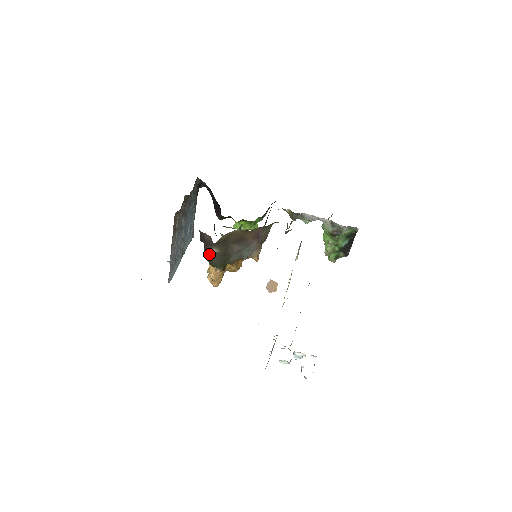
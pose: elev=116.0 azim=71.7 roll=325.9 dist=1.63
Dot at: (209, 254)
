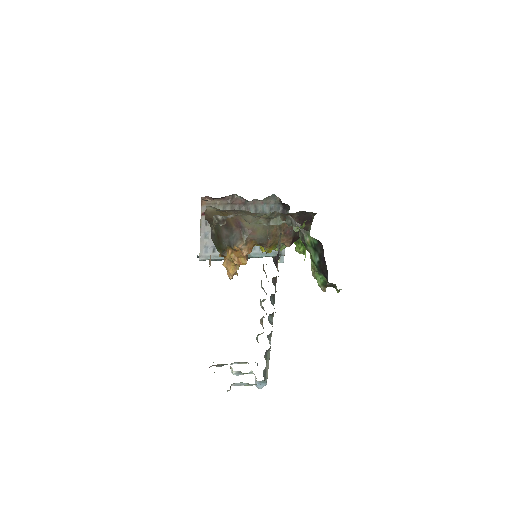
Dot at: (212, 234)
